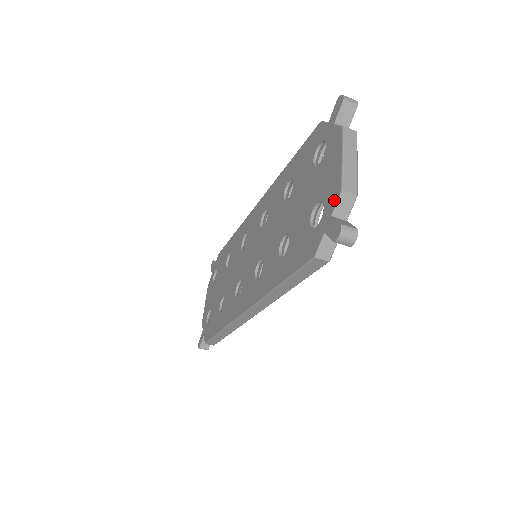
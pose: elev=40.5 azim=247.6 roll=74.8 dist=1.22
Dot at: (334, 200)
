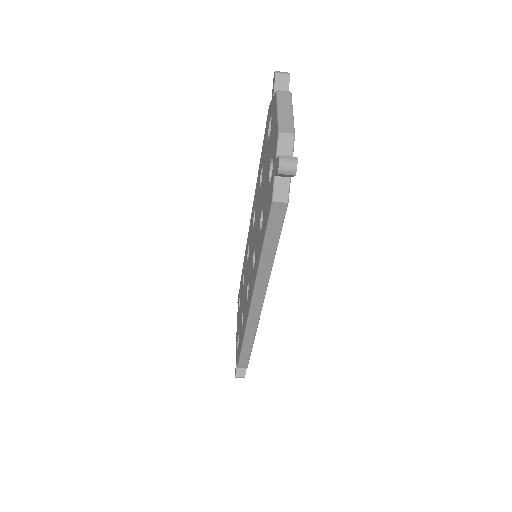
Dot at: (276, 145)
